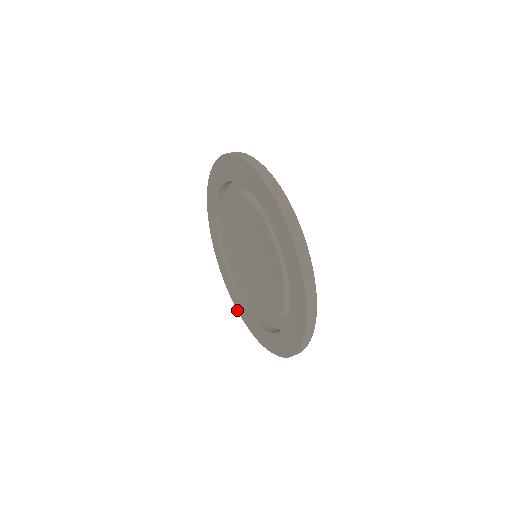
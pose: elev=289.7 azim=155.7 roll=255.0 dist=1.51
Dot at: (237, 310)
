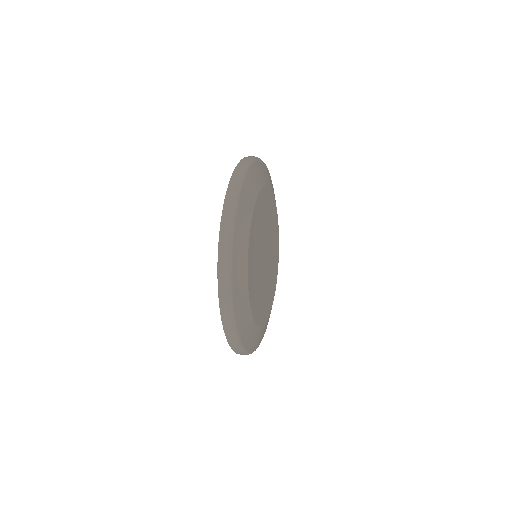
Dot at: occluded
